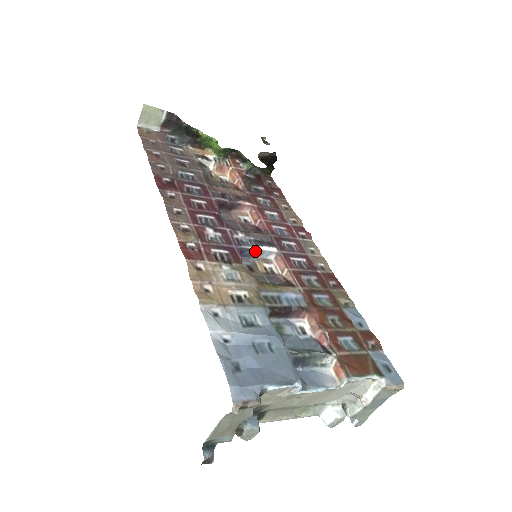
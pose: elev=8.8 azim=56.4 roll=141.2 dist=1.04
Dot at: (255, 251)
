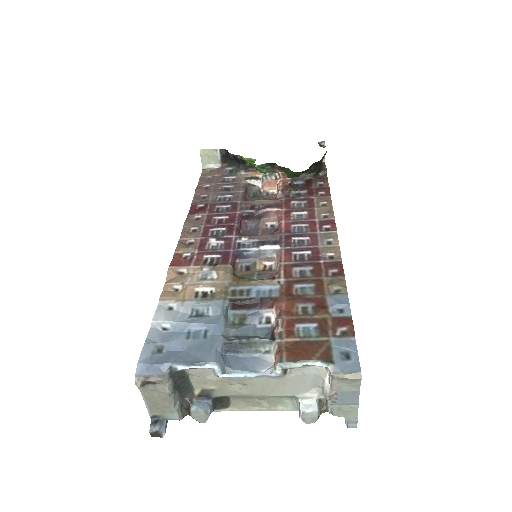
Dot at: (254, 251)
